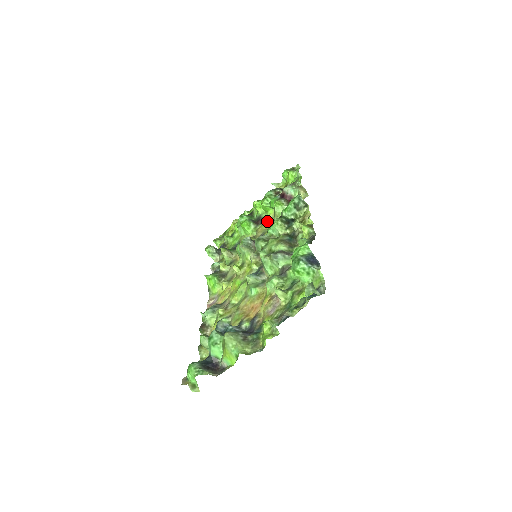
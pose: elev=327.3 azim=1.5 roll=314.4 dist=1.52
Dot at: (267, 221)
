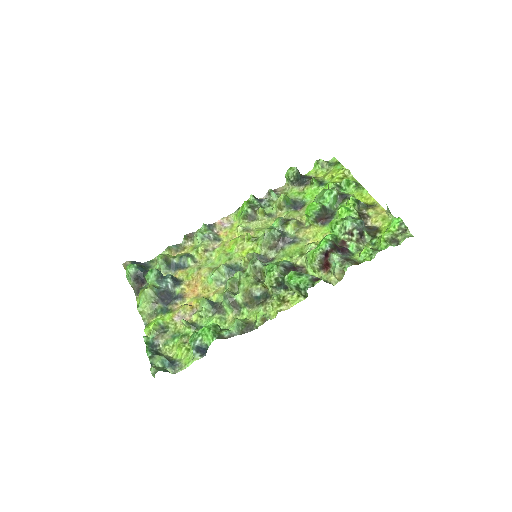
Dot at: (321, 233)
